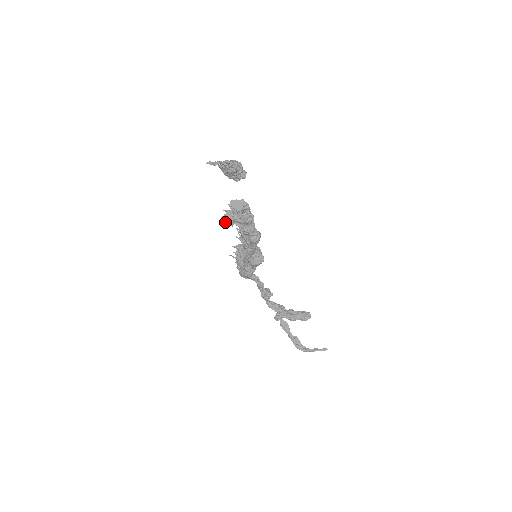
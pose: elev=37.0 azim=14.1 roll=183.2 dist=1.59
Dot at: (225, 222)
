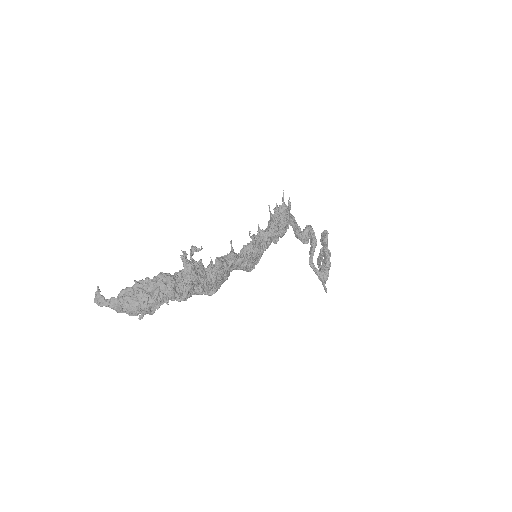
Dot at: (194, 249)
